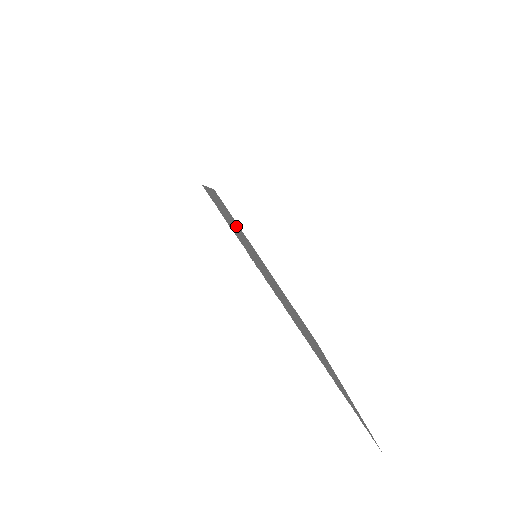
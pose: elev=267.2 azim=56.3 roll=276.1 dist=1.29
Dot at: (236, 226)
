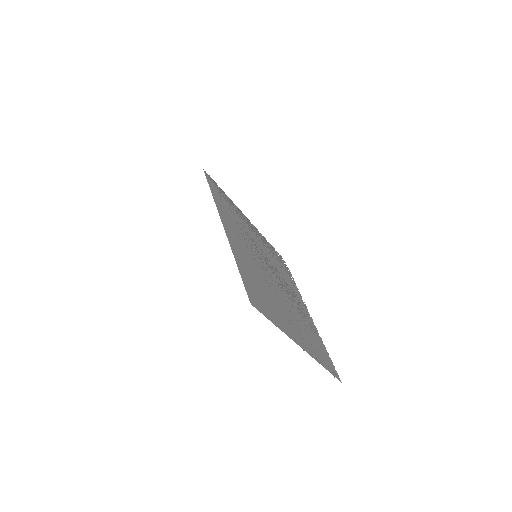
Dot at: (240, 238)
